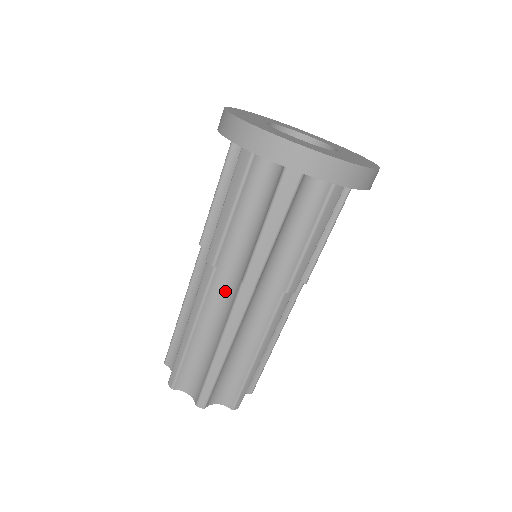
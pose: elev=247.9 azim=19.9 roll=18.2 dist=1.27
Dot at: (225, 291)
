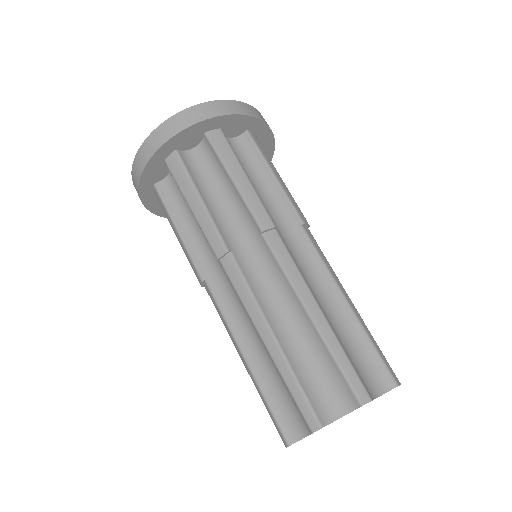
Dot at: (230, 290)
